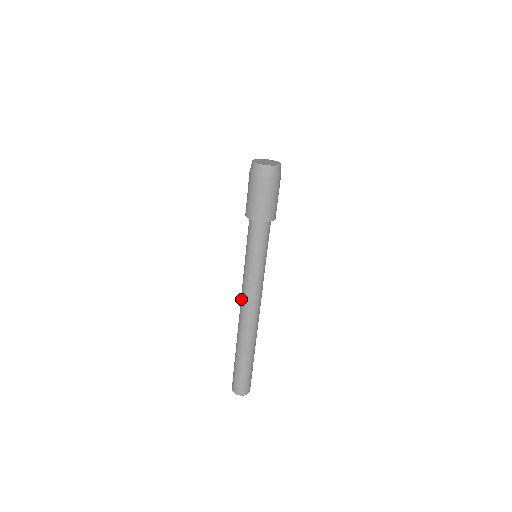
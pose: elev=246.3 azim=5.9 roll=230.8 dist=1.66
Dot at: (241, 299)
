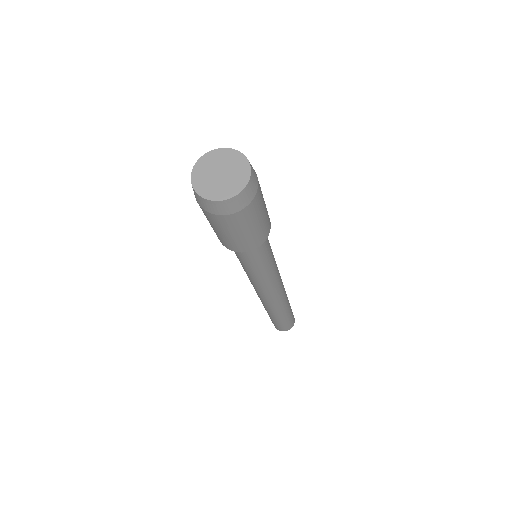
Dot at: occluded
